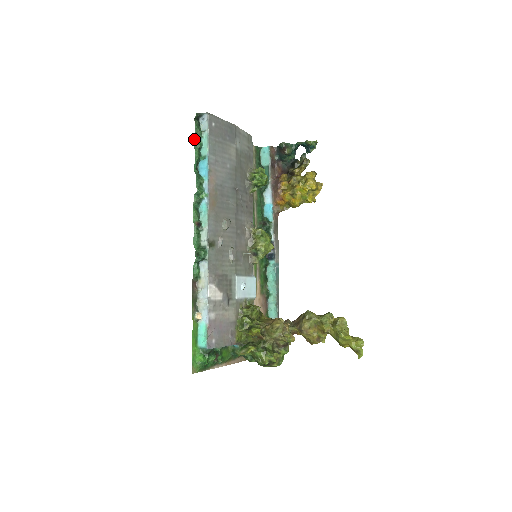
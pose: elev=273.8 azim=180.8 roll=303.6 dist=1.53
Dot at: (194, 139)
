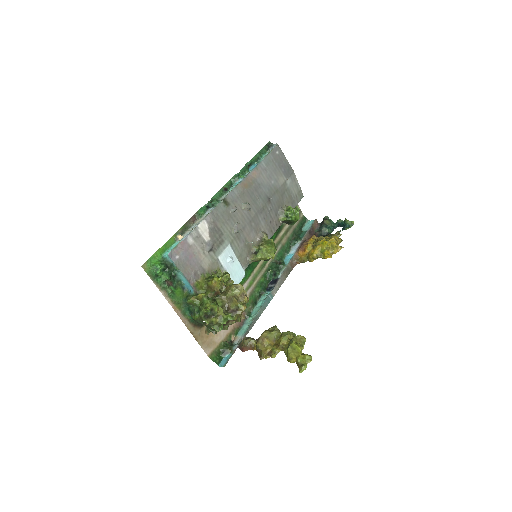
Dot at: occluded
